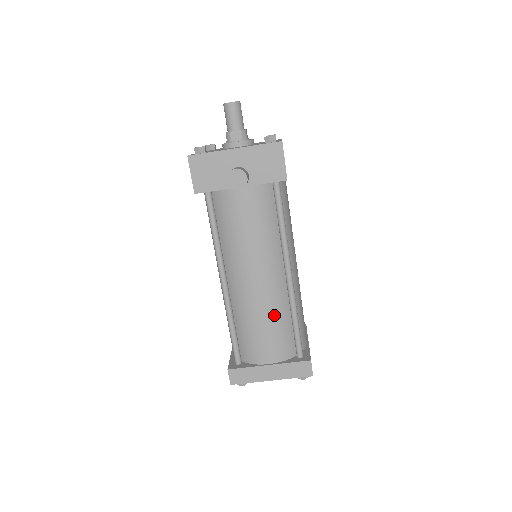
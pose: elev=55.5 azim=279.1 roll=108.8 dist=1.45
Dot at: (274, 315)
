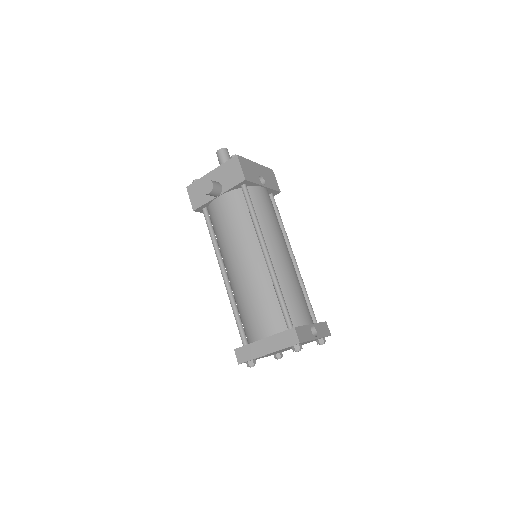
Dot at: (260, 292)
